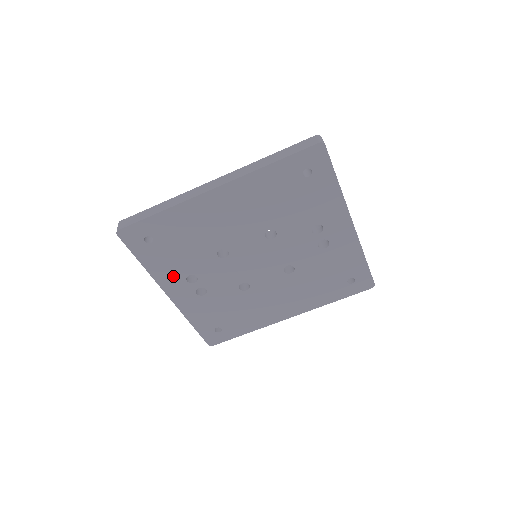
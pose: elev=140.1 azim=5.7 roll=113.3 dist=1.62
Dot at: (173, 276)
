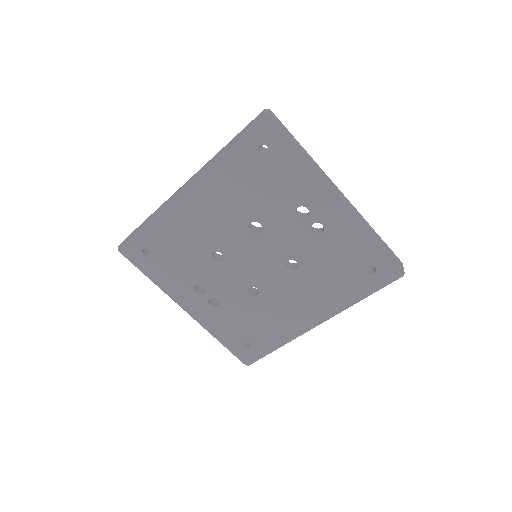
Dot at: (181, 288)
